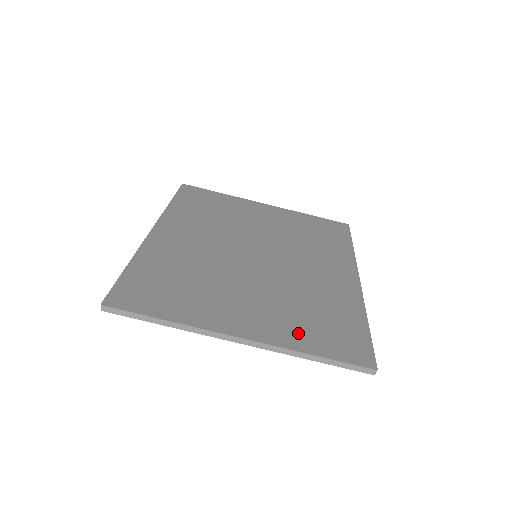
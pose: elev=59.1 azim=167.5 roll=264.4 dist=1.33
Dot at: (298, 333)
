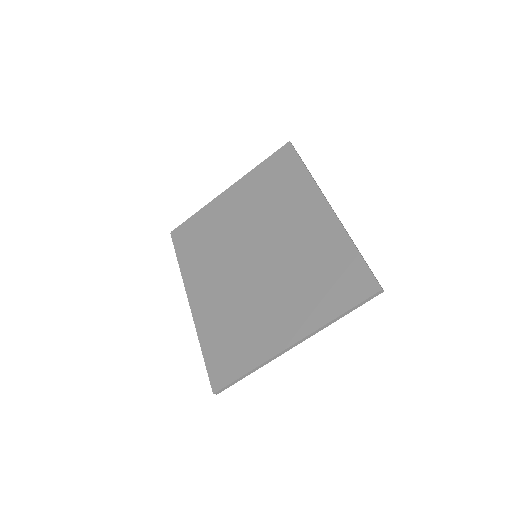
Dot at: (320, 306)
